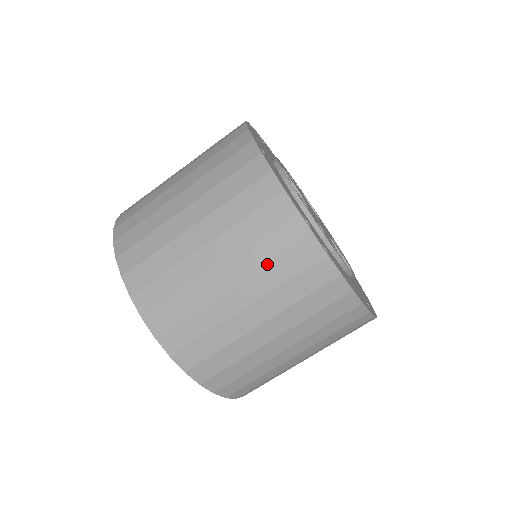
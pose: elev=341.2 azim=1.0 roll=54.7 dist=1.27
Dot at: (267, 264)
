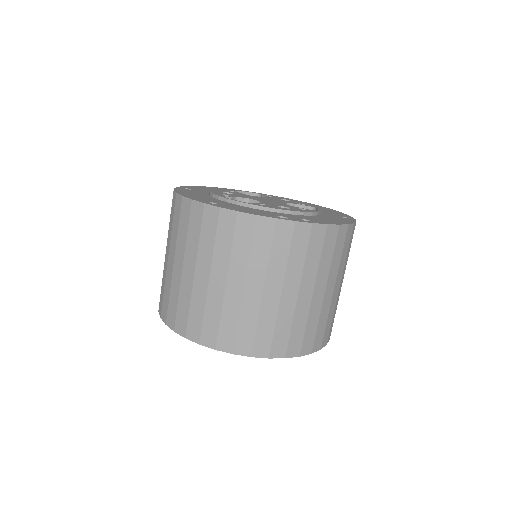
Dot at: (287, 261)
